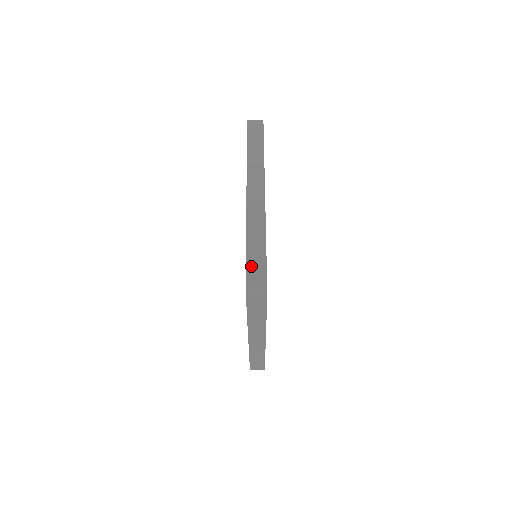
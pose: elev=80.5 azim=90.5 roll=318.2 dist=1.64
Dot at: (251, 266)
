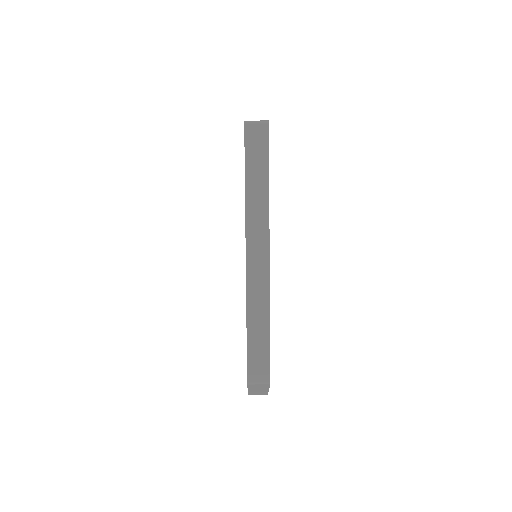
Dot at: occluded
